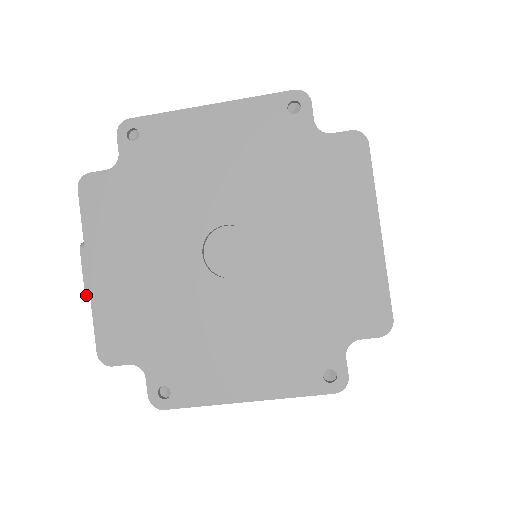
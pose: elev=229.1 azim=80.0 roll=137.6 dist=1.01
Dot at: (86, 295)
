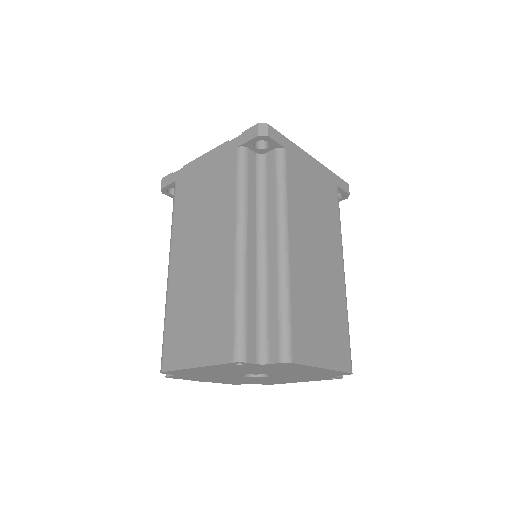
Dot at: occluded
